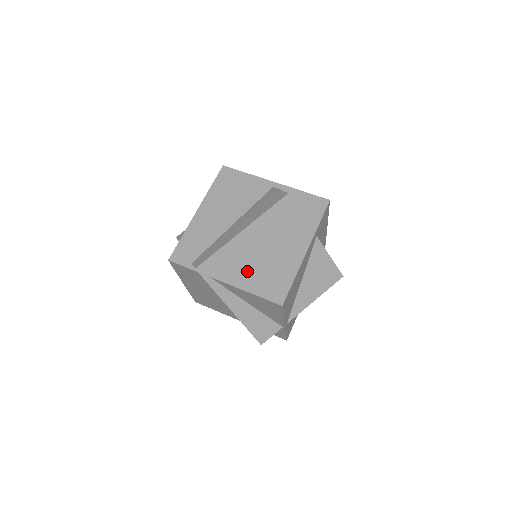
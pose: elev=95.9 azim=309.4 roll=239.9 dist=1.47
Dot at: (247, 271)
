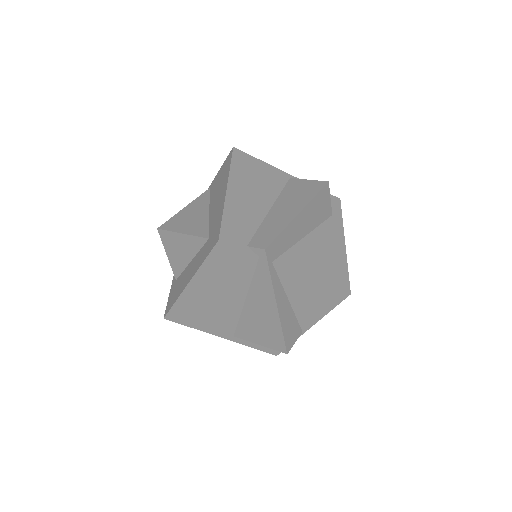
Dot at: (305, 258)
